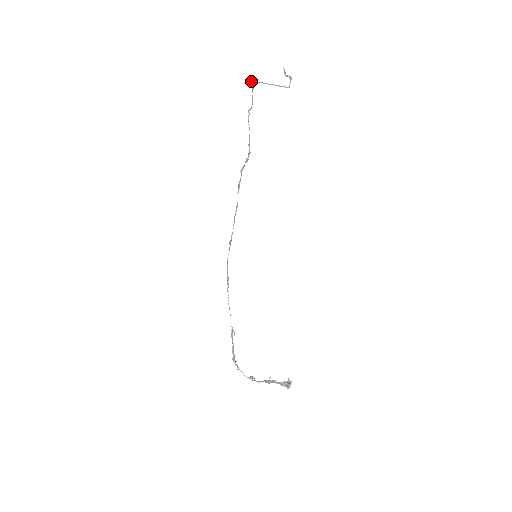
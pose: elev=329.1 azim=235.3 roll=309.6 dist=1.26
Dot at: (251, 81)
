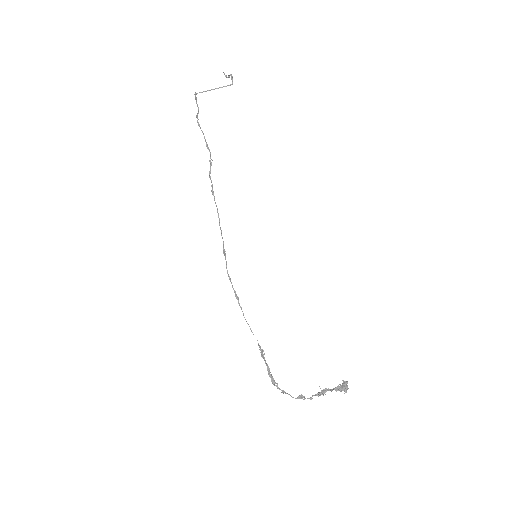
Dot at: (194, 94)
